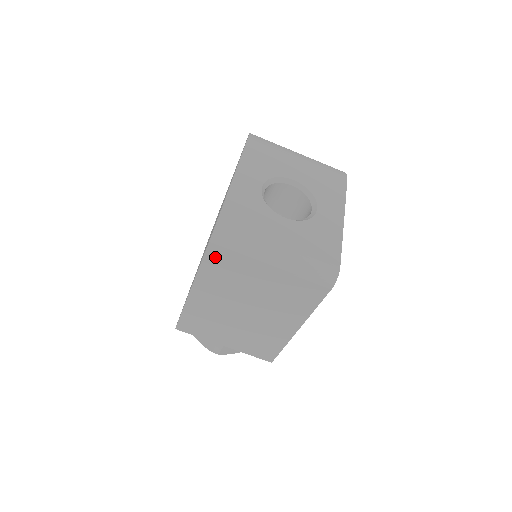
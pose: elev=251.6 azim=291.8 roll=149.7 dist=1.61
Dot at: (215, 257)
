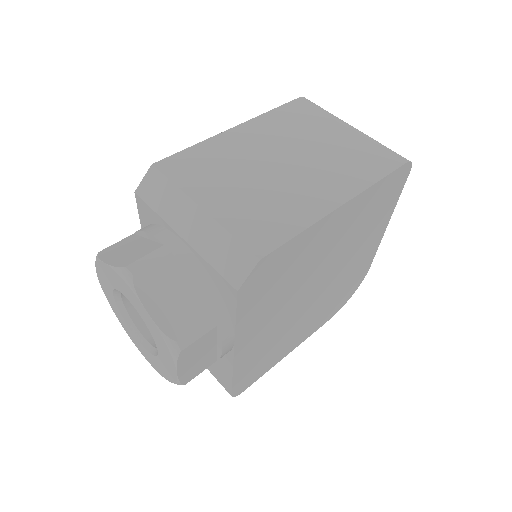
Dot at: (295, 108)
